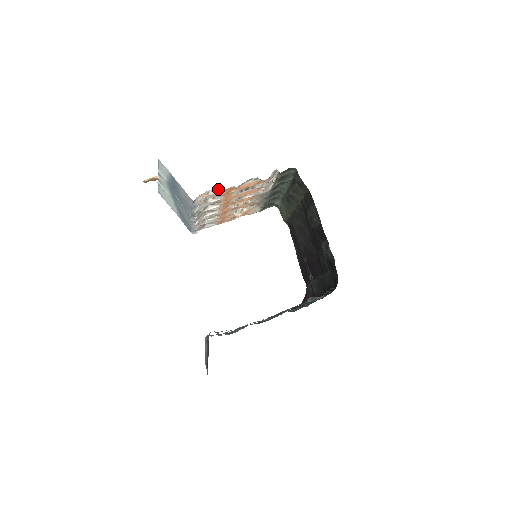
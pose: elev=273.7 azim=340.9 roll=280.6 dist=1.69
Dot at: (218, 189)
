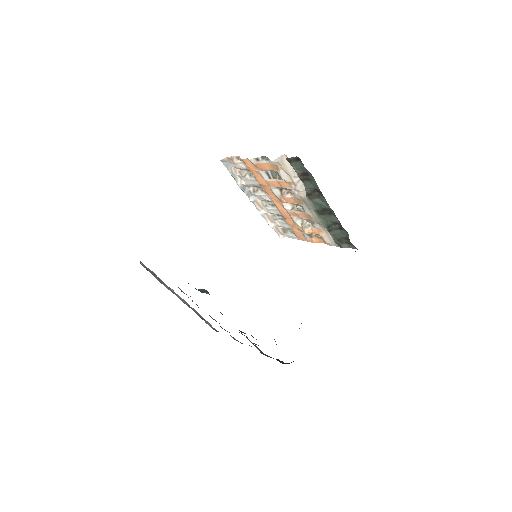
Dot at: occluded
